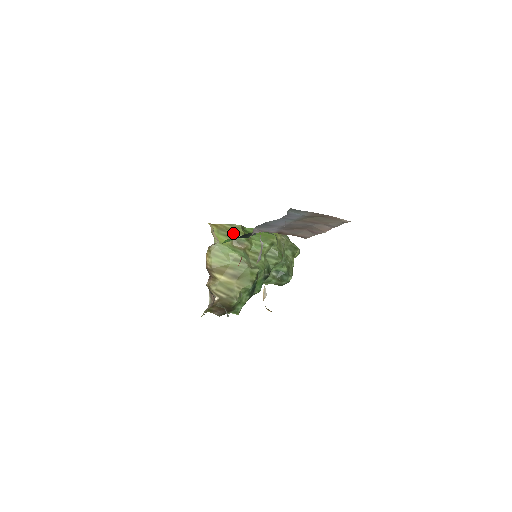
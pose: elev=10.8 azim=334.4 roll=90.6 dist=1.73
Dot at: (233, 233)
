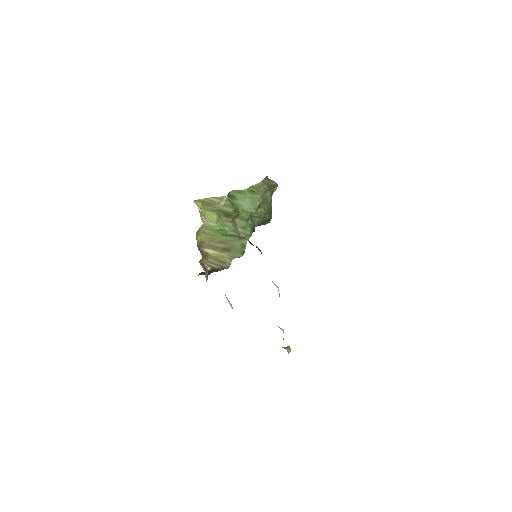
Dot at: (220, 207)
